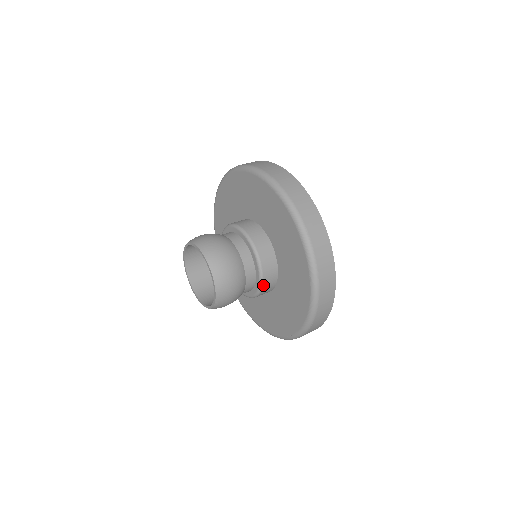
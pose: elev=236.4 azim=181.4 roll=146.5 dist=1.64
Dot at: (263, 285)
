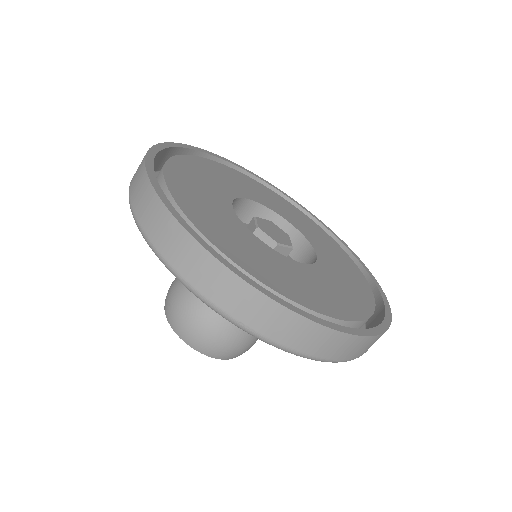
Dot at: occluded
